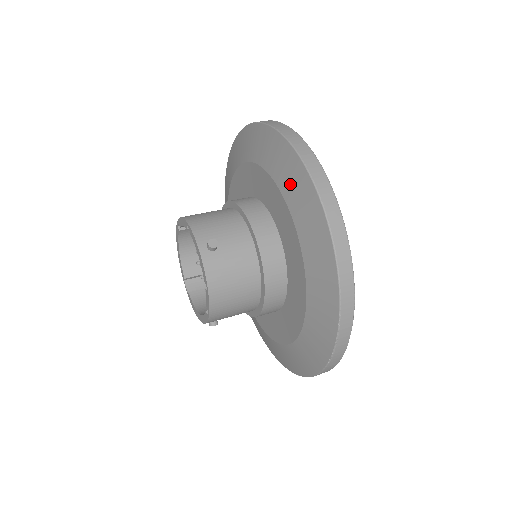
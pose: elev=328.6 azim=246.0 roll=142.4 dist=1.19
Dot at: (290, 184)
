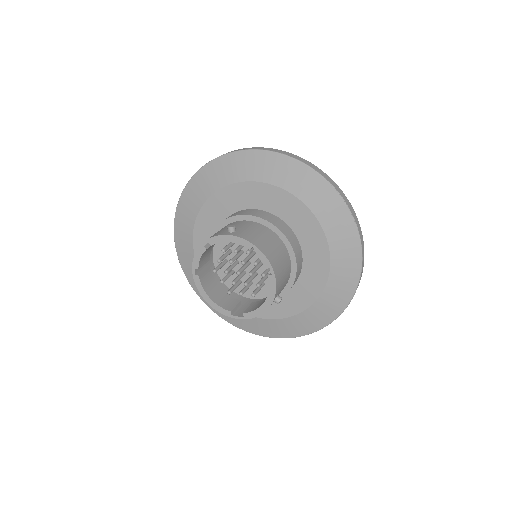
Dot at: (236, 171)
